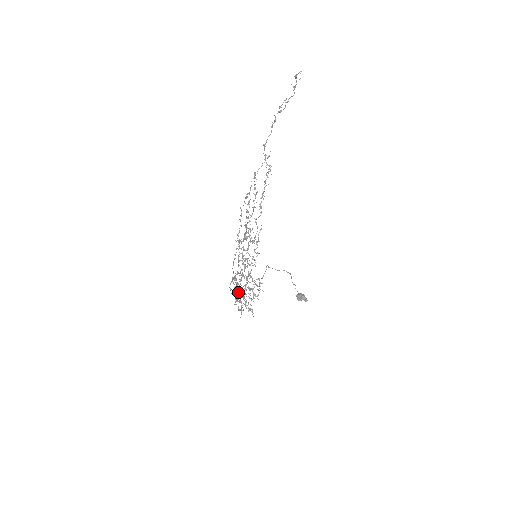
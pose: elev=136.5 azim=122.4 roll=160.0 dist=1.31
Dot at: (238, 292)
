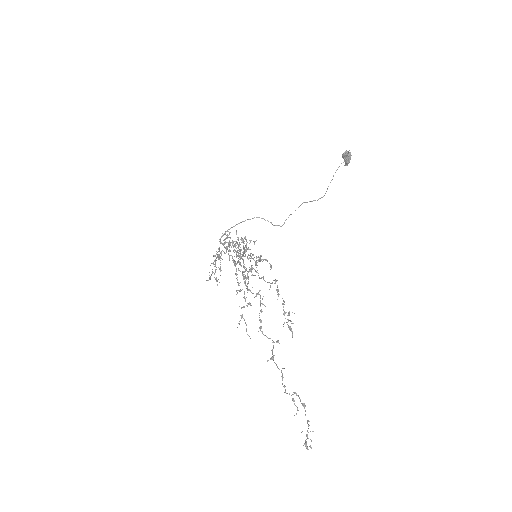
Dot at: occluded
